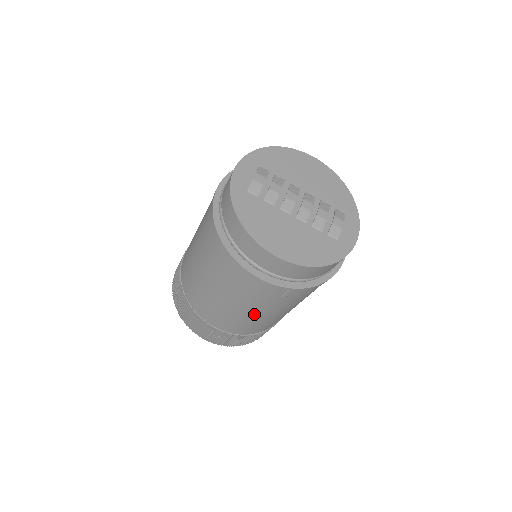
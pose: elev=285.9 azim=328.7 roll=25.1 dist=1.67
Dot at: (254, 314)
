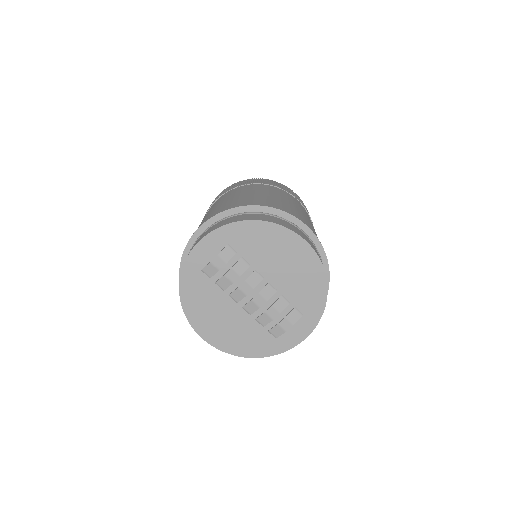
Dot at: occluded
